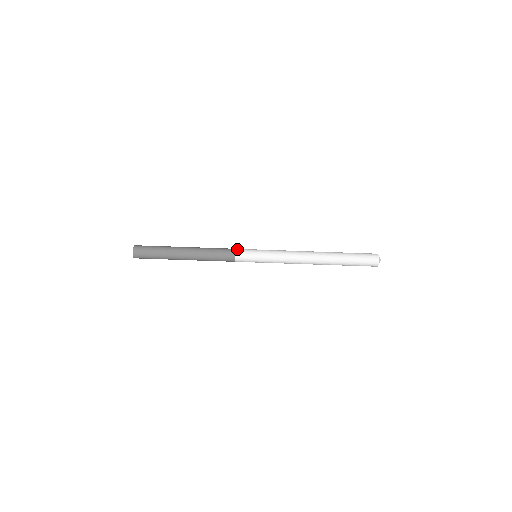
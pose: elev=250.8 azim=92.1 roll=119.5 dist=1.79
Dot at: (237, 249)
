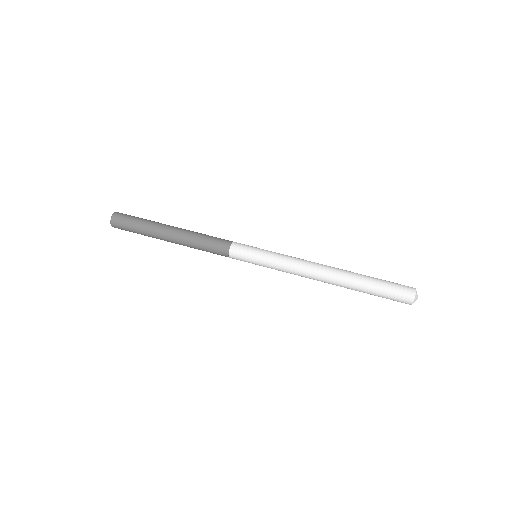
Dot at: (235, 242)
